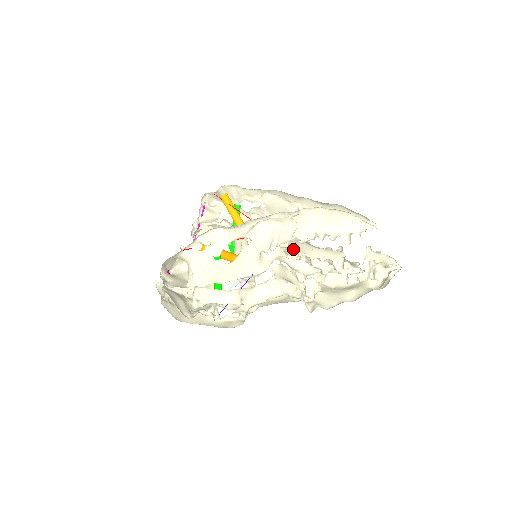
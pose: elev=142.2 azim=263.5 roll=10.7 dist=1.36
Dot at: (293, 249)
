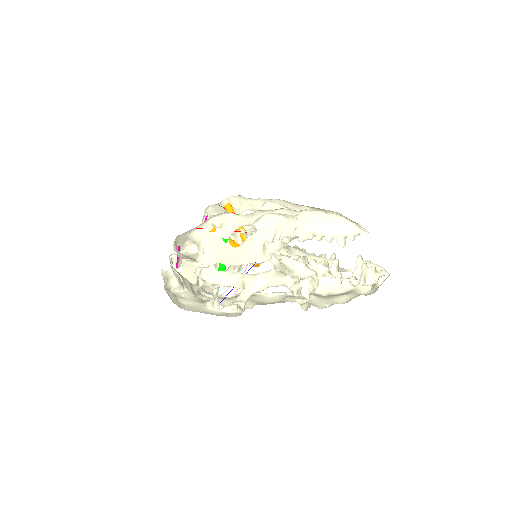
Dot at: occluded
